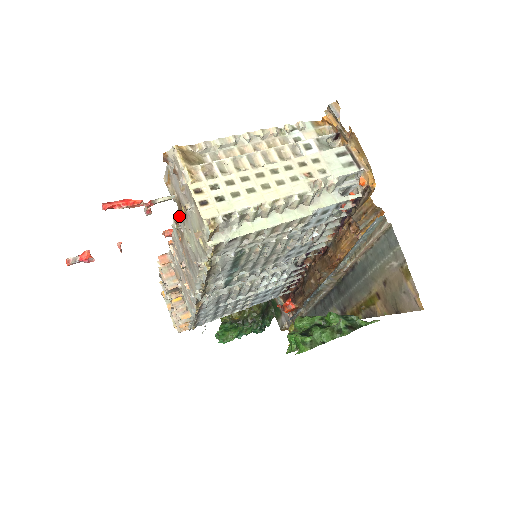
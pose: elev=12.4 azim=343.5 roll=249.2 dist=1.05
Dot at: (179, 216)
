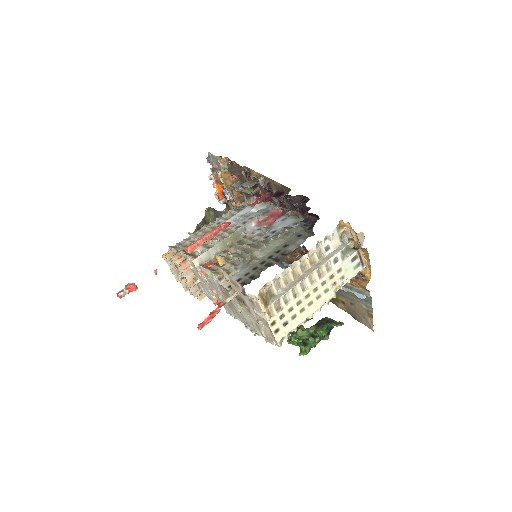
Dot at: occluded
